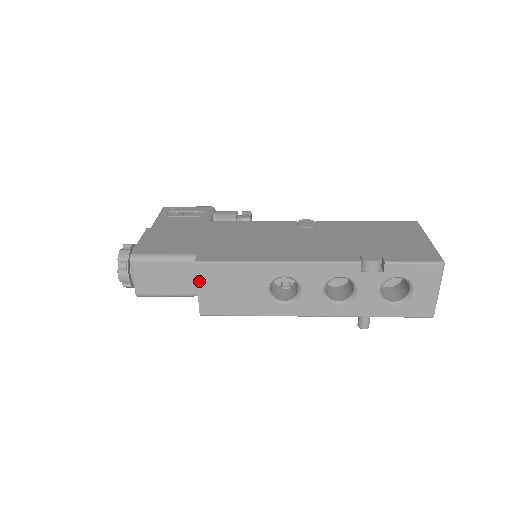
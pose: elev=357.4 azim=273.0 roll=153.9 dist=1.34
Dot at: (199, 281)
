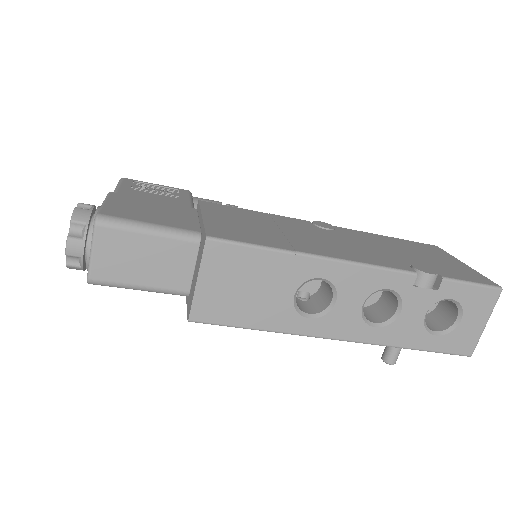
Dot at: (204, 267)
